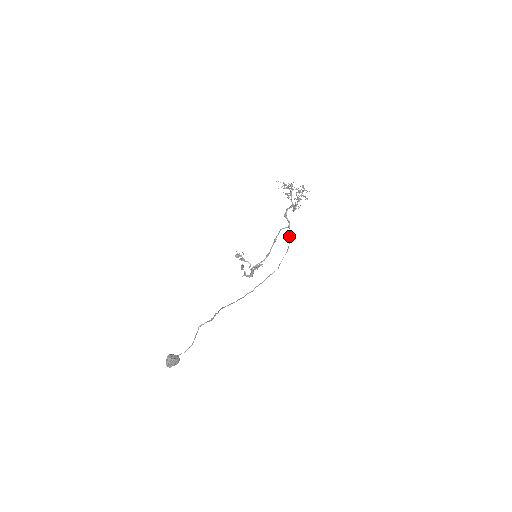
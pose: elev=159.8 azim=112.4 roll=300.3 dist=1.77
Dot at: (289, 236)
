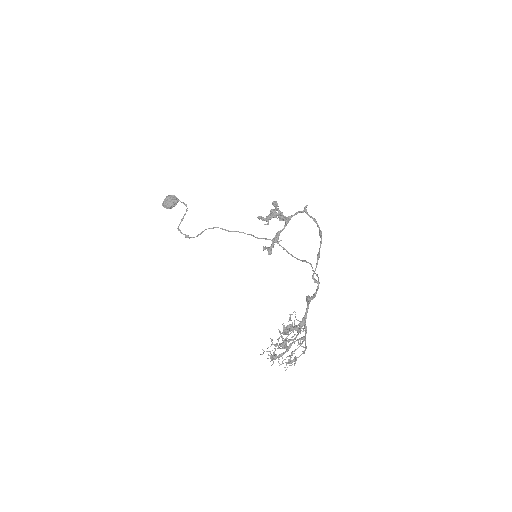
Dot at: occluded
